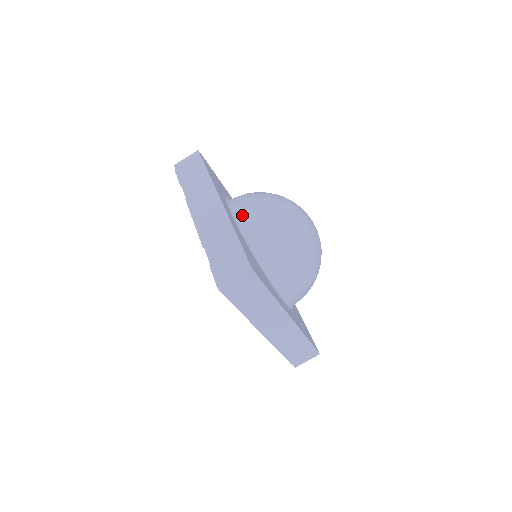
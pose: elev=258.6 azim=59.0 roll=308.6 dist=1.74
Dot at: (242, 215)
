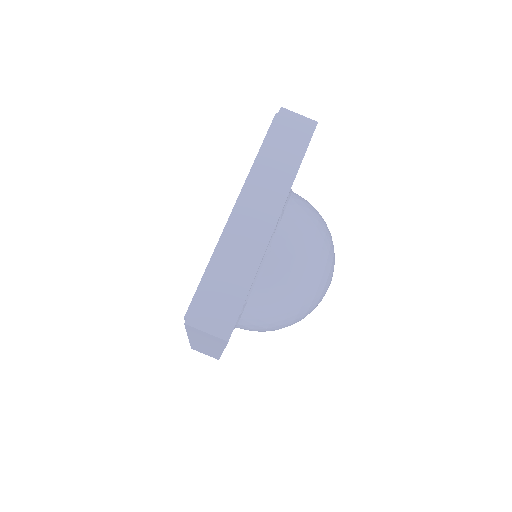
Dot at: occluded
